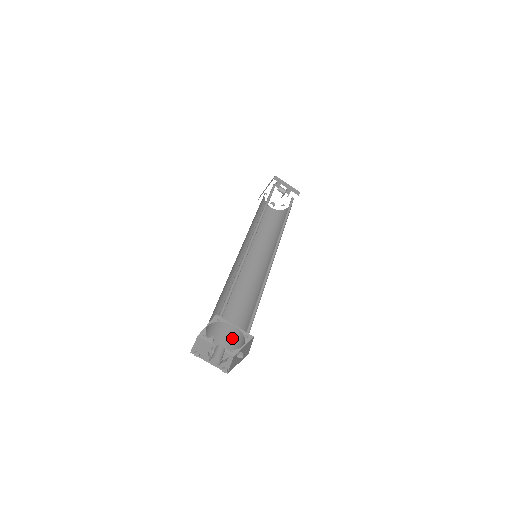
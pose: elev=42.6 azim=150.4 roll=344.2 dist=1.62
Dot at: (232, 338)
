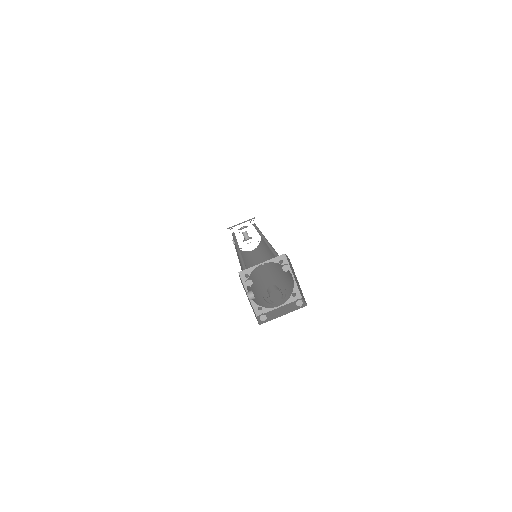
Dot at: (256, 299)
